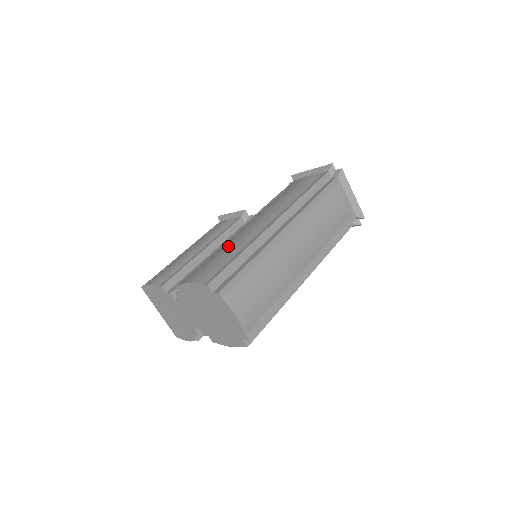
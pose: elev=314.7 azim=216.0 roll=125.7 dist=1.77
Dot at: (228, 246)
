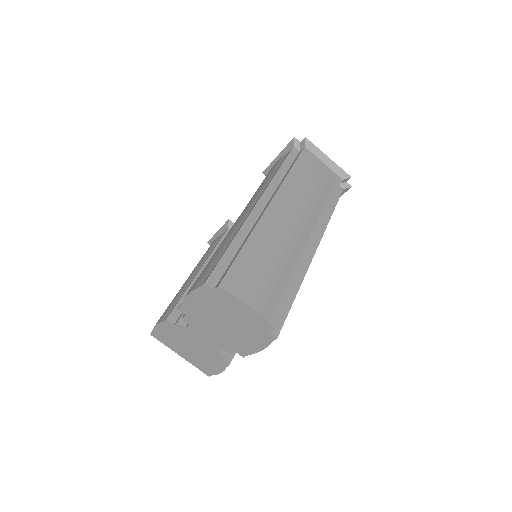
Dot at: (218, 248)
